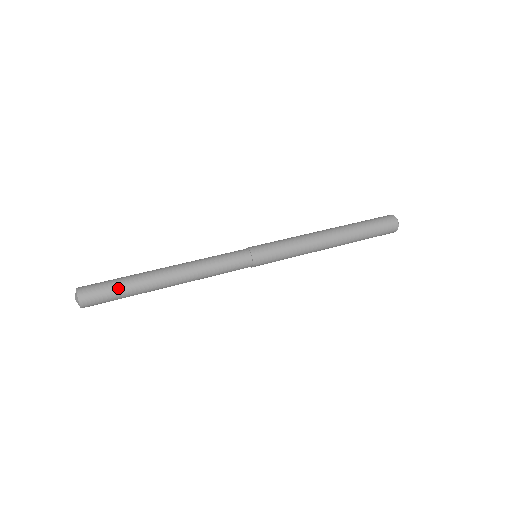
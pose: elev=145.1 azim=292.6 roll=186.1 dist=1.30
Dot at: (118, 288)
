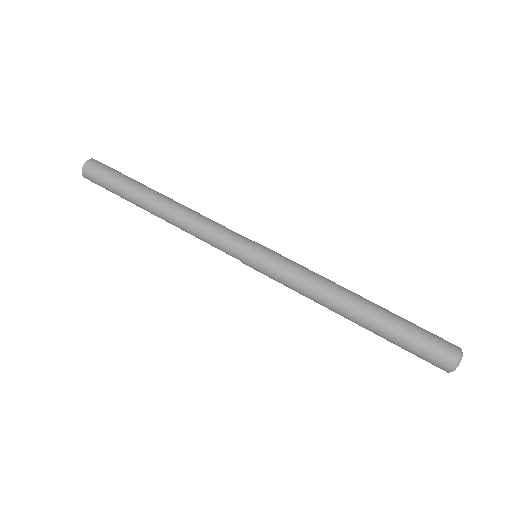
Dot at: (113, 186)
